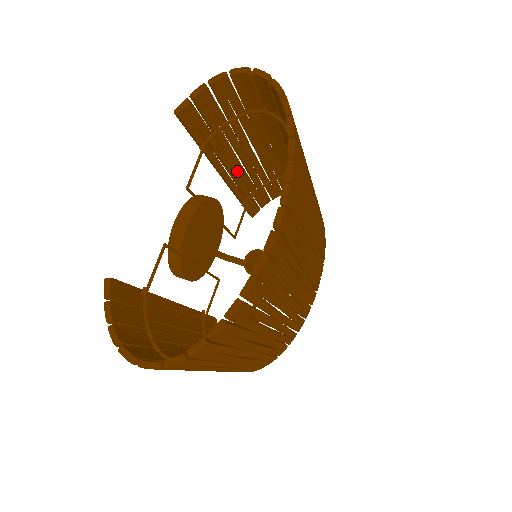
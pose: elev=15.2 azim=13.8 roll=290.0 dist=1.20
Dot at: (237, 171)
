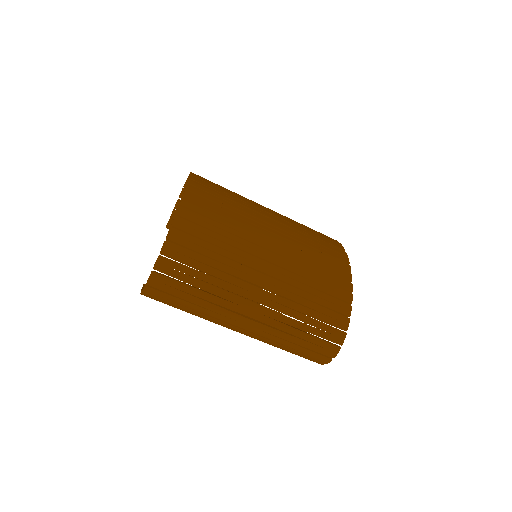
Dot at: occluded
